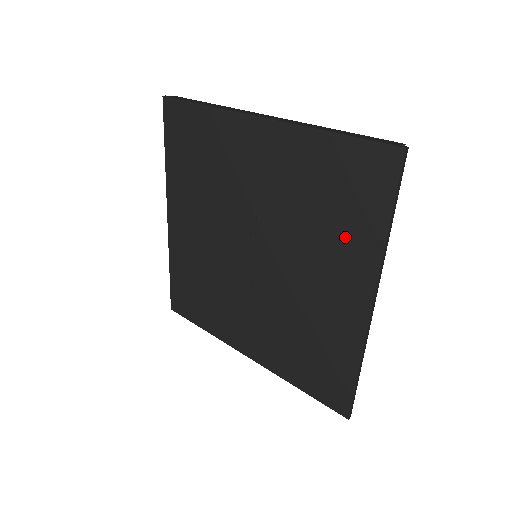
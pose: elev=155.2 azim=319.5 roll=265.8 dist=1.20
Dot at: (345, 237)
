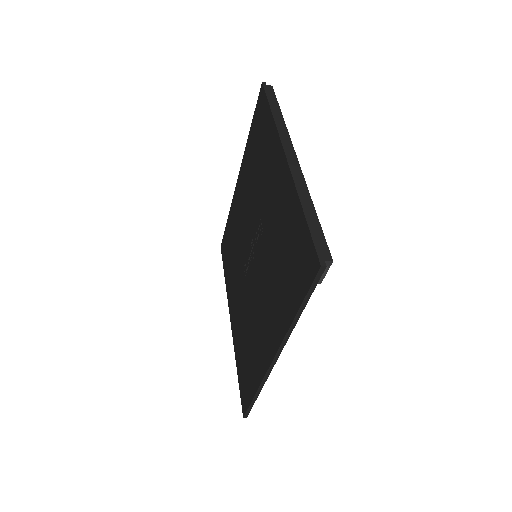
Dot at: (281, 295)
